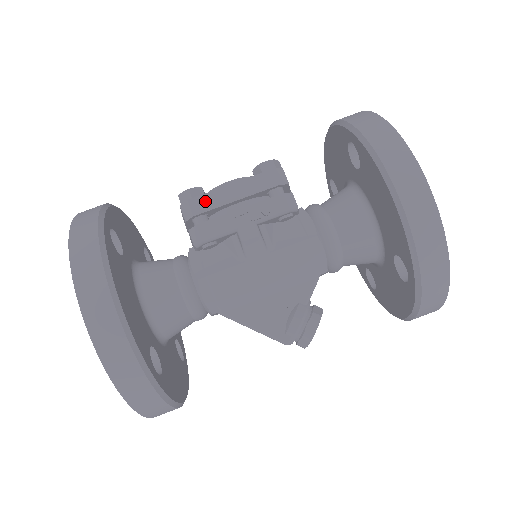
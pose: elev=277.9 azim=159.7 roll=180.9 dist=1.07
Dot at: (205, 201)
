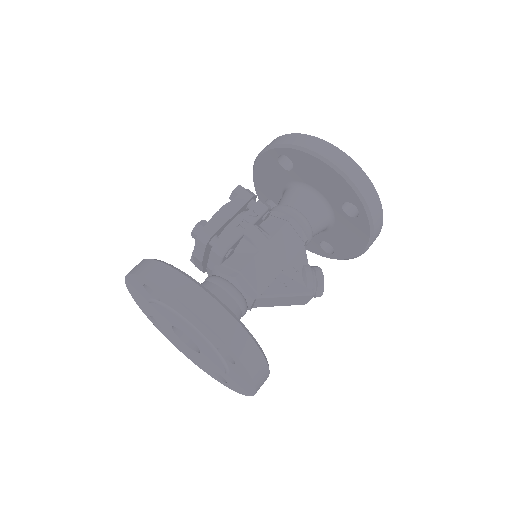
Dot at: (213, 225)
